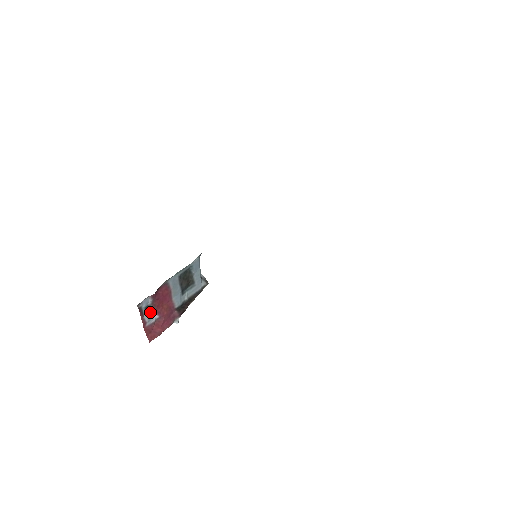
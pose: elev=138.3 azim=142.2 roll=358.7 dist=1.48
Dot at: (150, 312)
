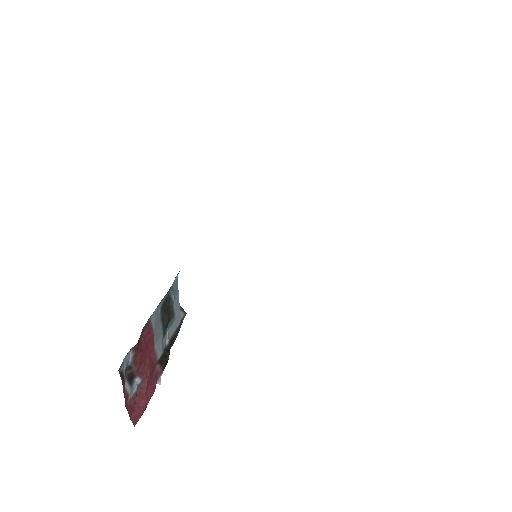
Dot at: (130, 376)
